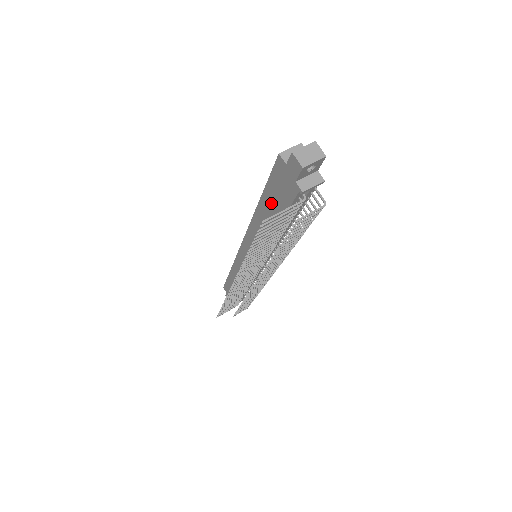
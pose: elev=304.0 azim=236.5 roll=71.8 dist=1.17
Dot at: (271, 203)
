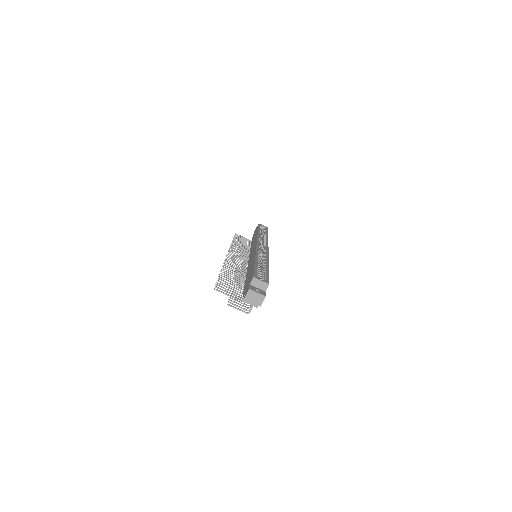
Dot at: (250, 273)
